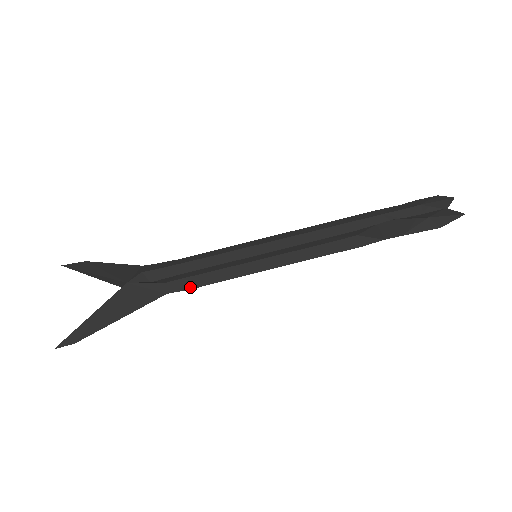
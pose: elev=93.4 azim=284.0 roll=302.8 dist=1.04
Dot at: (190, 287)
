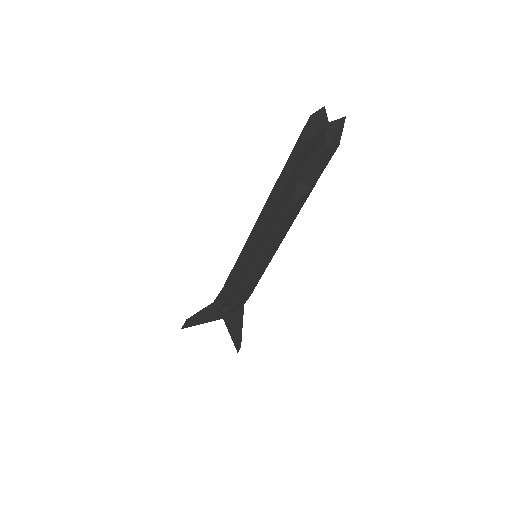
Dot at: (250, 295)
